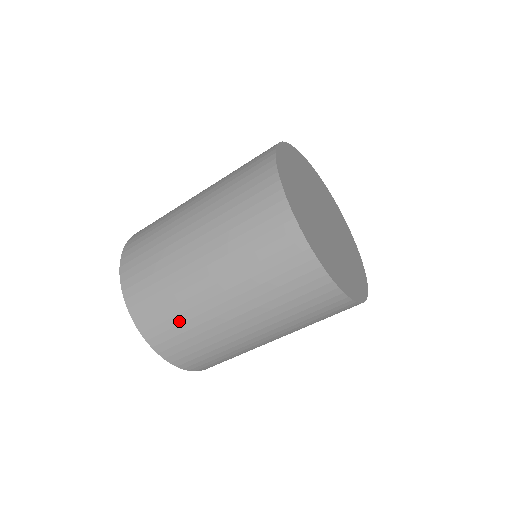
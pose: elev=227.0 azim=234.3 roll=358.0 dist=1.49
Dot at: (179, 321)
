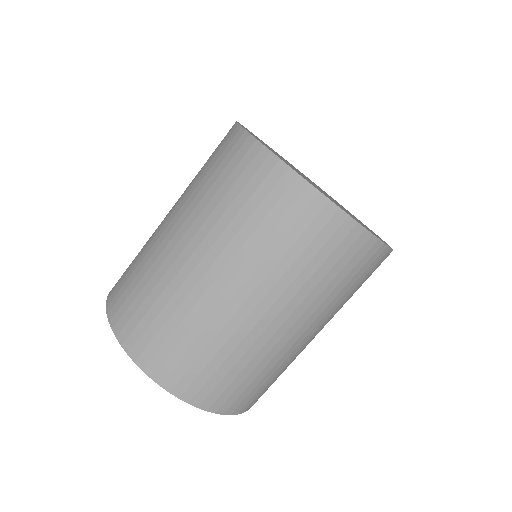
Dot at: (182, 333)
